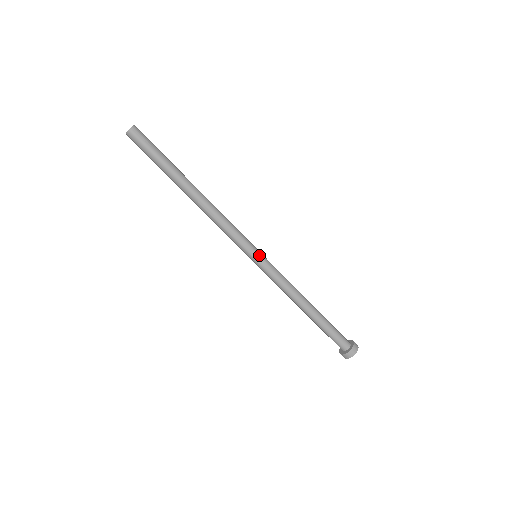
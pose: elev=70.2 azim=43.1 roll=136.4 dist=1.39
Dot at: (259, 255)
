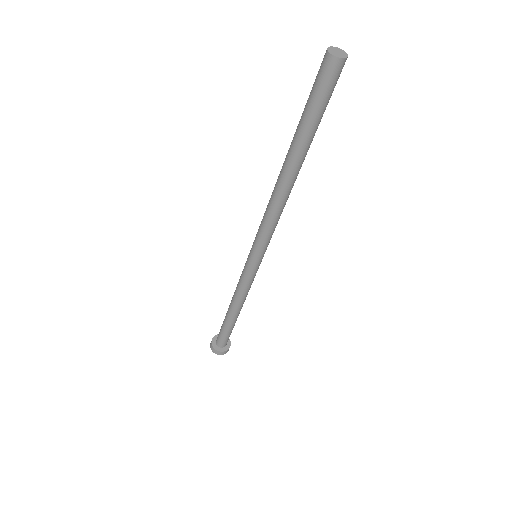
Dot at: (255, 261)
